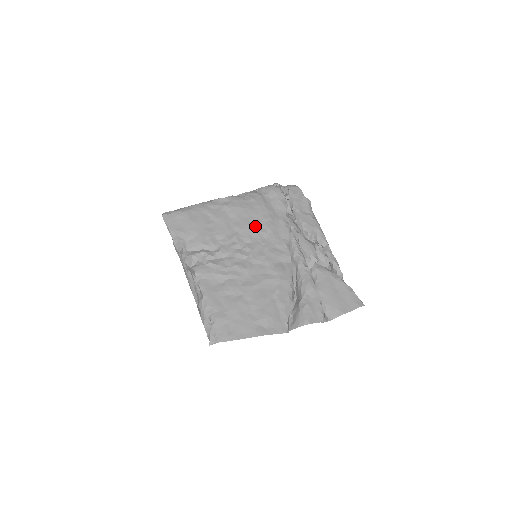
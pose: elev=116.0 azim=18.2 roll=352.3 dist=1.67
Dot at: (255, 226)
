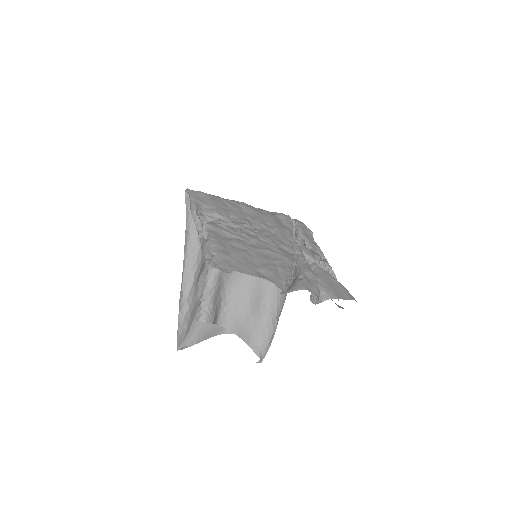
Dot at: (265, 223)
